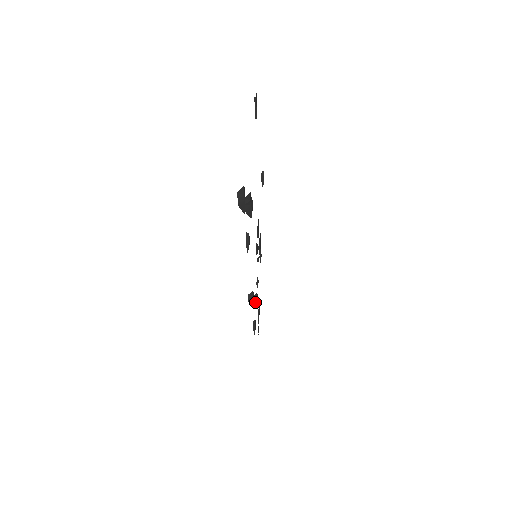
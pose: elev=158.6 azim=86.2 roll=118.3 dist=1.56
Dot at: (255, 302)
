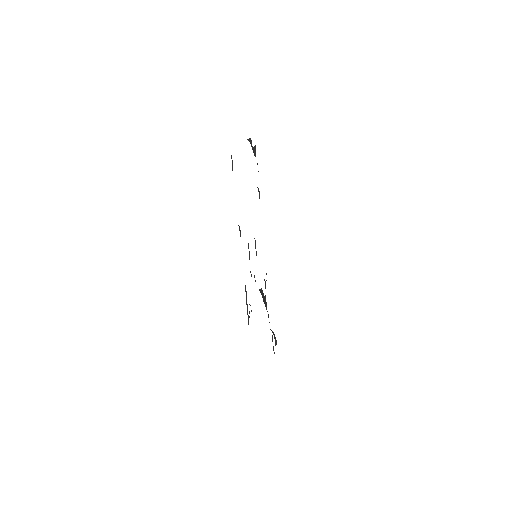
Dot at: (266, 308)
